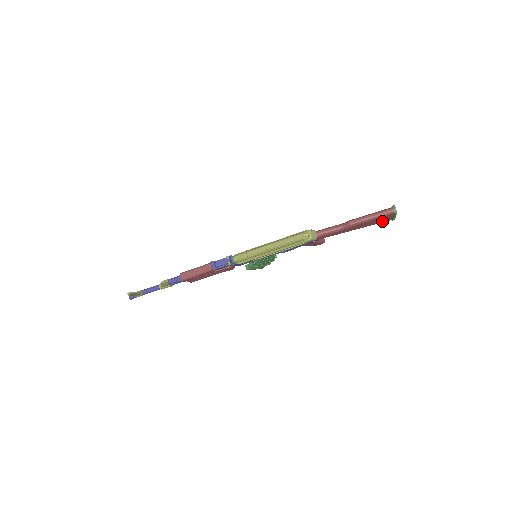
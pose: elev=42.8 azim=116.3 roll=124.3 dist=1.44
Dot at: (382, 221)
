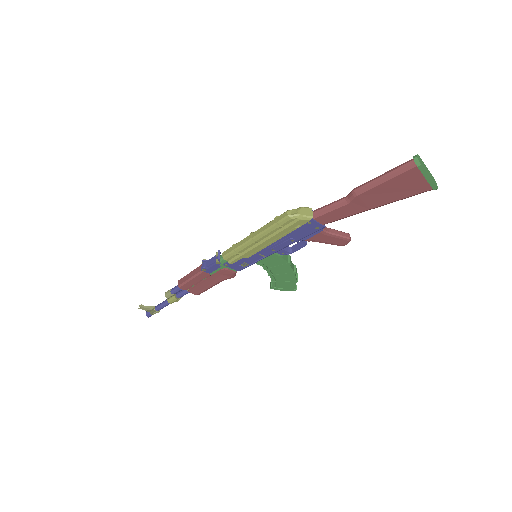
Dot at: (414, 190)
